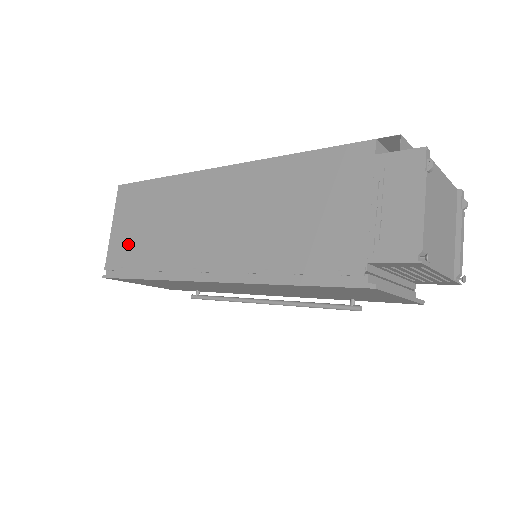
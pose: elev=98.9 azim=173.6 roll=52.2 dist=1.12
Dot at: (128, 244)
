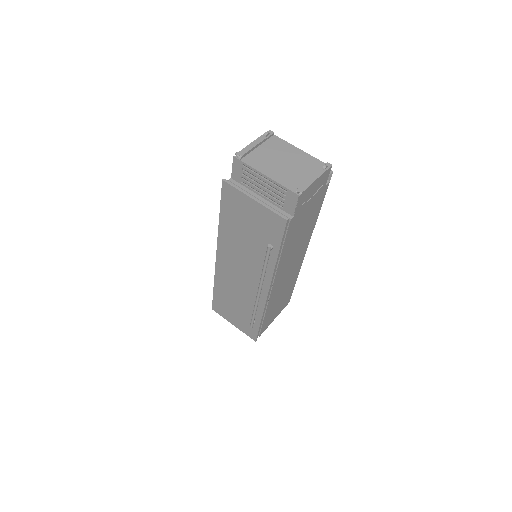
Dot at: occluded
